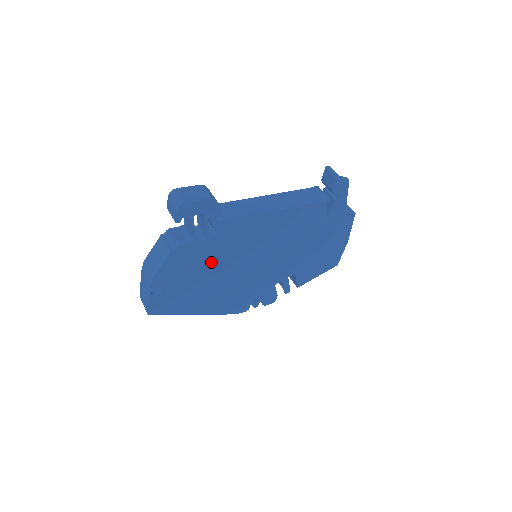
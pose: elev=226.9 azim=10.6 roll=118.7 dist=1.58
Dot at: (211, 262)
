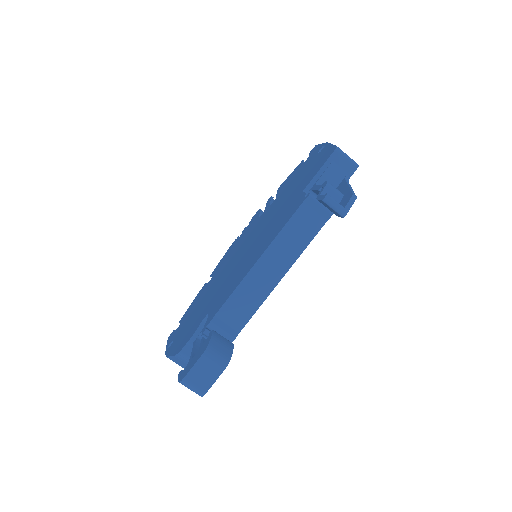
Dot at: occluded
